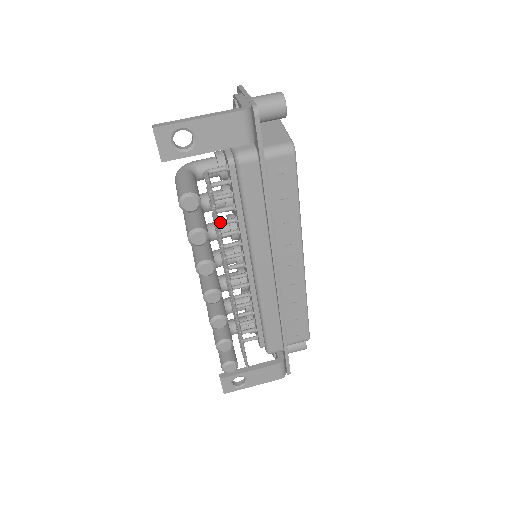
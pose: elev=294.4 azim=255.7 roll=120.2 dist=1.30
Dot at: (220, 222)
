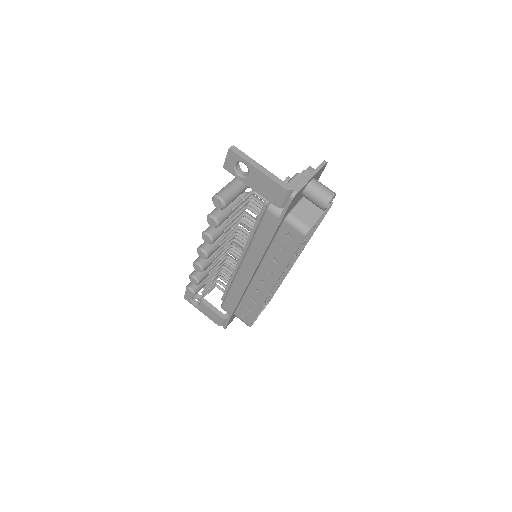
Dot at: (244, 221)
